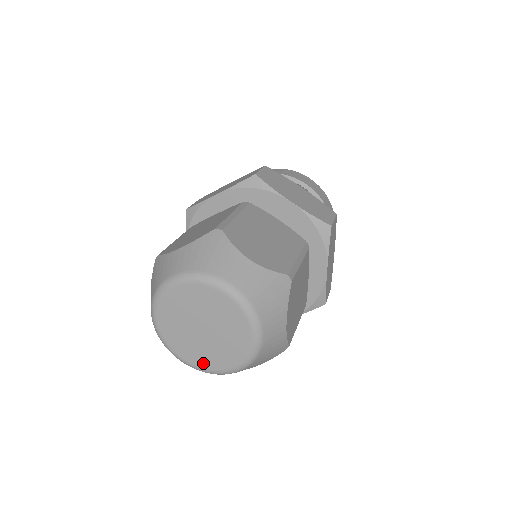
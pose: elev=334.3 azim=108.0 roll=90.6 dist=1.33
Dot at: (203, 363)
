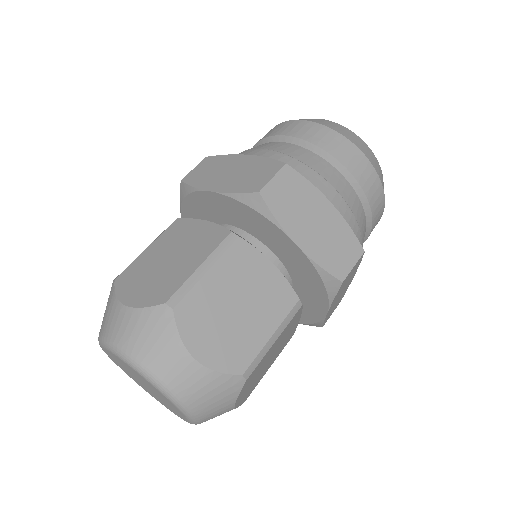
Dot at: (179, 415)
